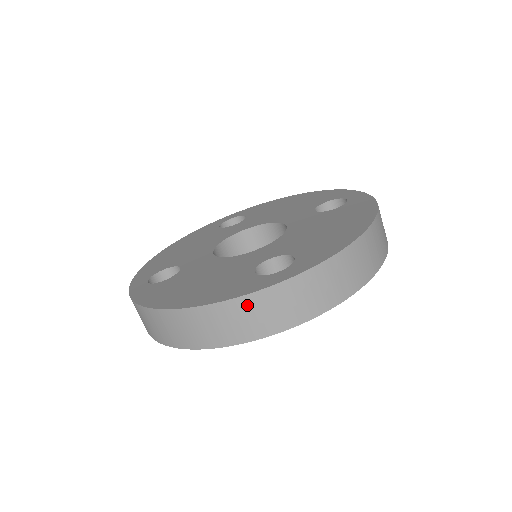
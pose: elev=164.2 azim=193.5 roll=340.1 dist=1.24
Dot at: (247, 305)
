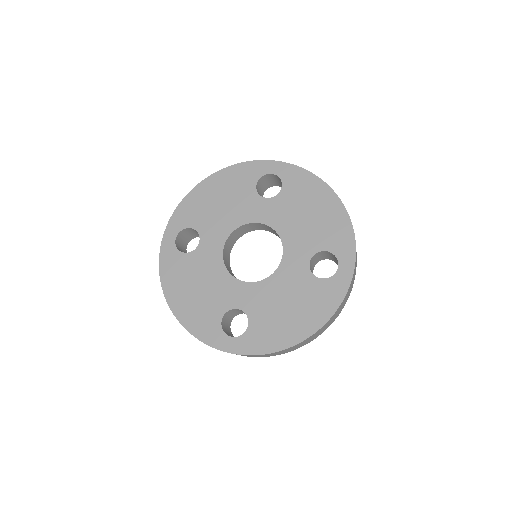
Dot at: (345, 299)
